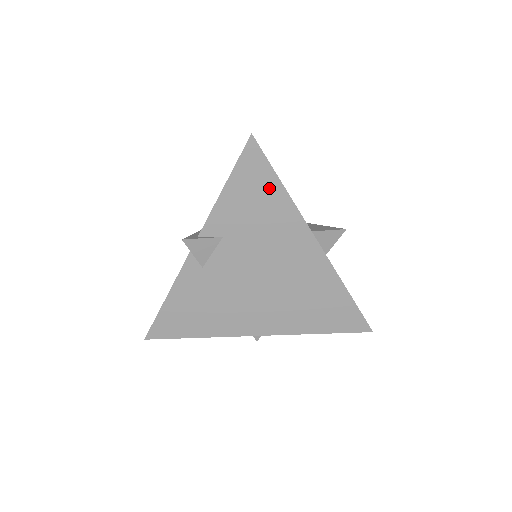
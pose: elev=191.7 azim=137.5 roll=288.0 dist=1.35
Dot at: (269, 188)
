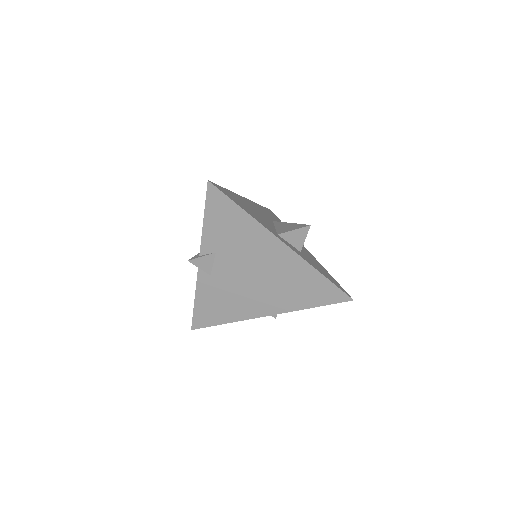
Dot at: (234, 213)
